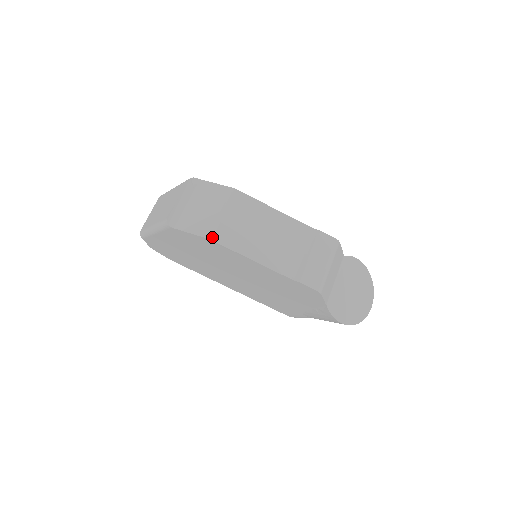
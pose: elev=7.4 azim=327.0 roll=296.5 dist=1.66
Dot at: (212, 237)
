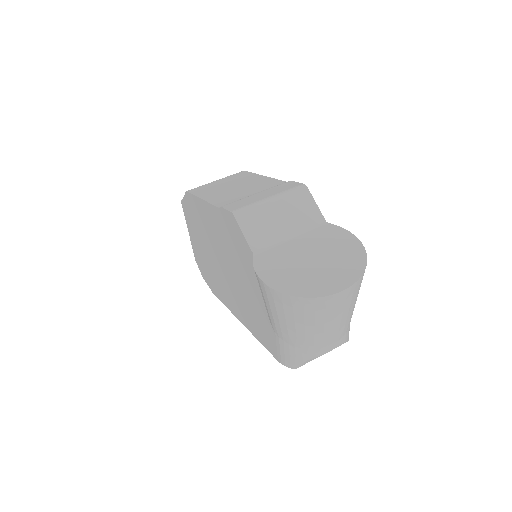
Dot at: (190, 190)
